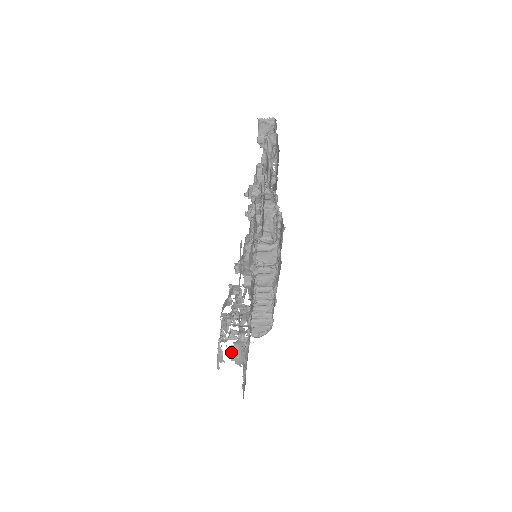
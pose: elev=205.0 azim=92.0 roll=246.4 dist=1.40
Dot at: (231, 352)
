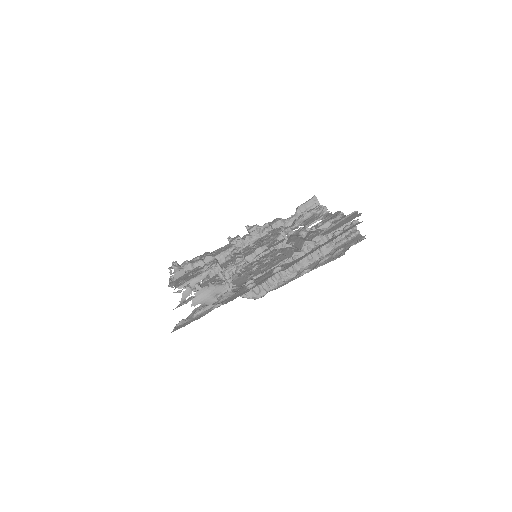
Dot at: (205, 286)
